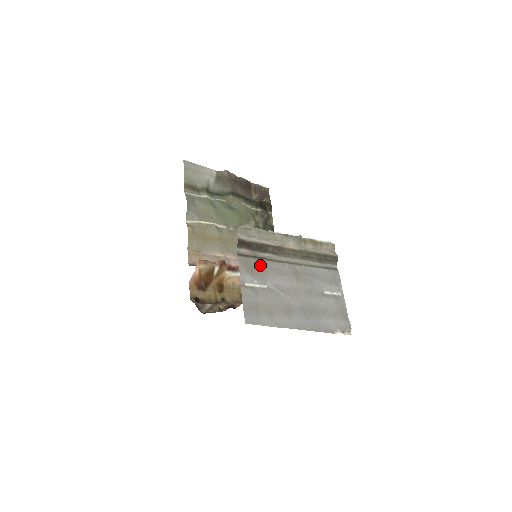
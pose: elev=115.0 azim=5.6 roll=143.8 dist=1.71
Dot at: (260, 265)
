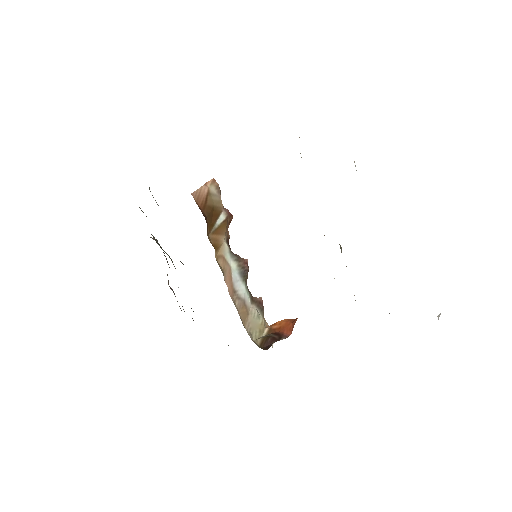
Dot at: occluded
